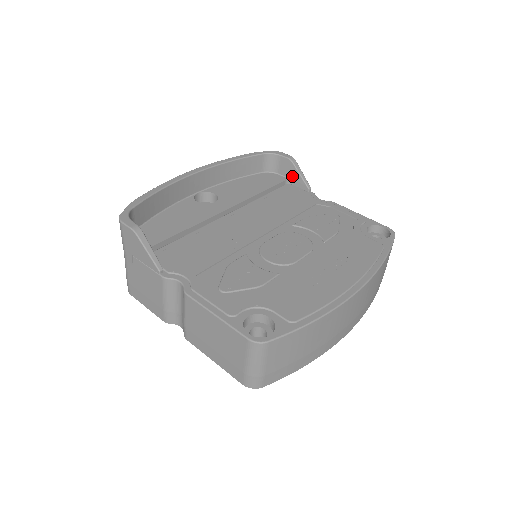
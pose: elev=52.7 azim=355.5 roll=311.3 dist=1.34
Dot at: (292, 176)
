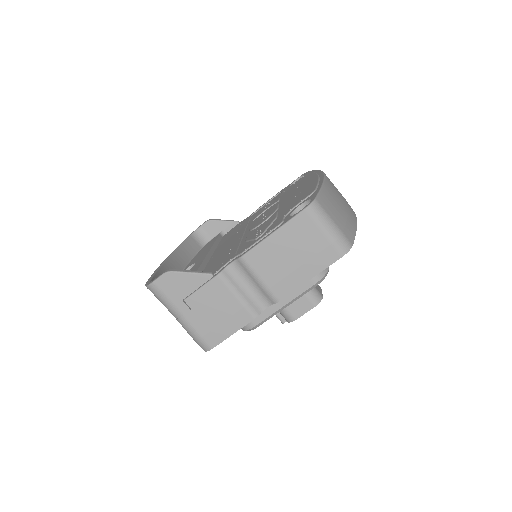
Dot at: (220, 228)
